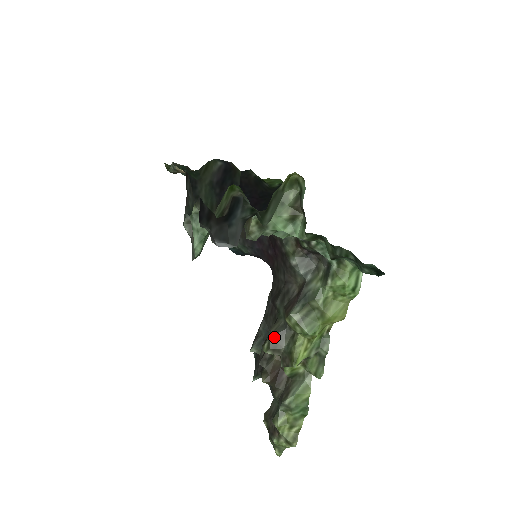
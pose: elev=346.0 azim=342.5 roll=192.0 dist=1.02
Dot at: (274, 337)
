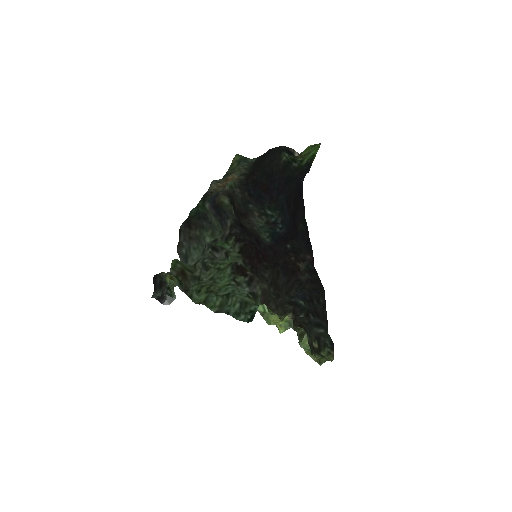
Dot at: occluded
